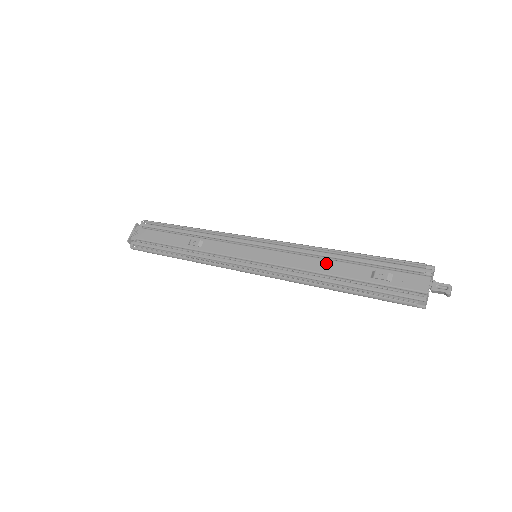
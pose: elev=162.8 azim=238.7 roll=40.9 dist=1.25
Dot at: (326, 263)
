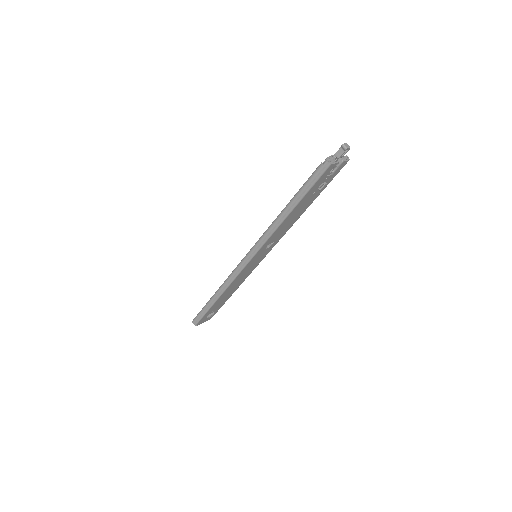
Dot at: occluded
